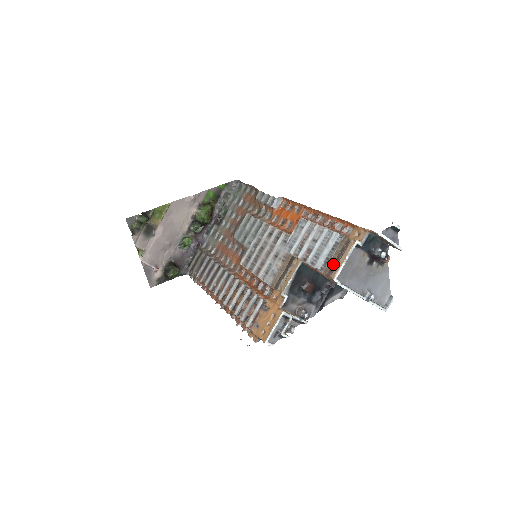
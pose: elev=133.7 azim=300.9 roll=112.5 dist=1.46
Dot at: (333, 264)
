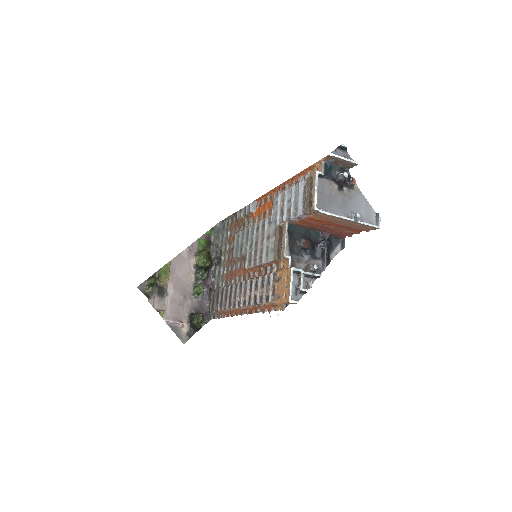
Dot at: (309, 201)
